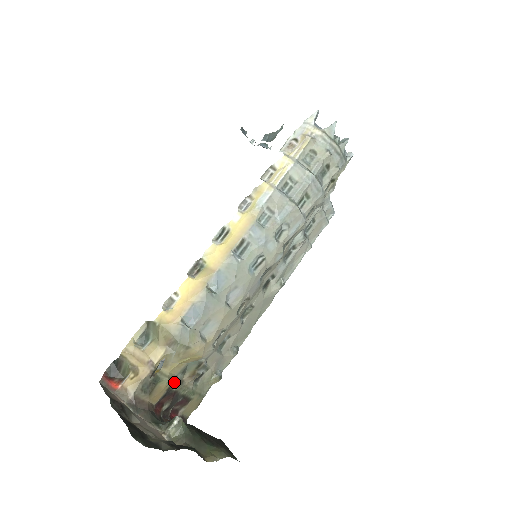
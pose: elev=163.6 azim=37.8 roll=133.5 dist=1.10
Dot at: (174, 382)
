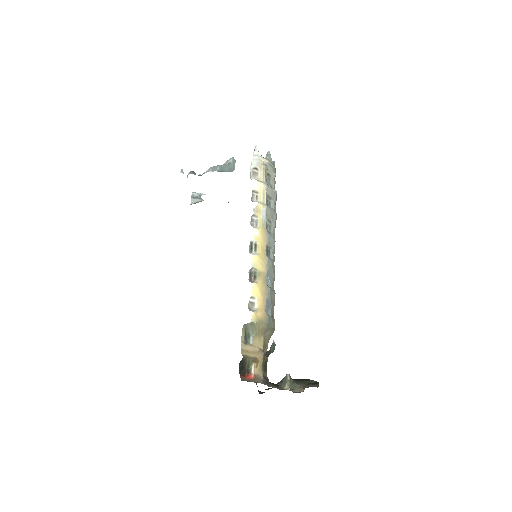
Dot at: occluded
